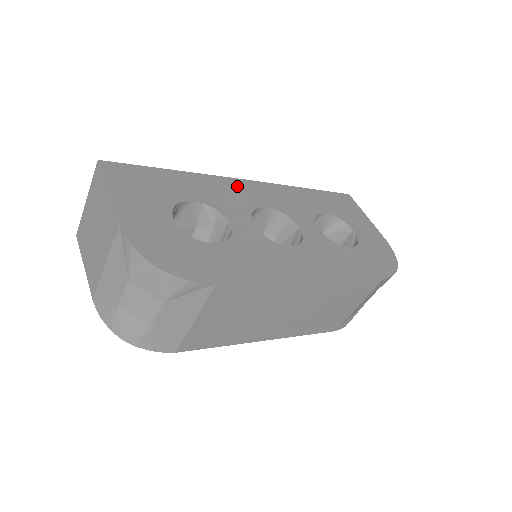
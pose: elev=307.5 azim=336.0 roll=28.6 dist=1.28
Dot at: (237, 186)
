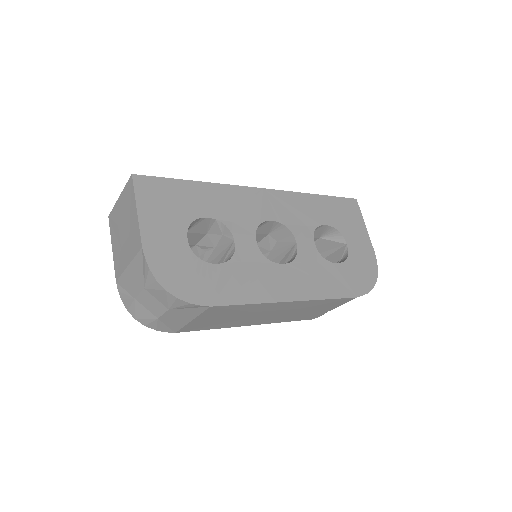
Dot at: (250, 197)
